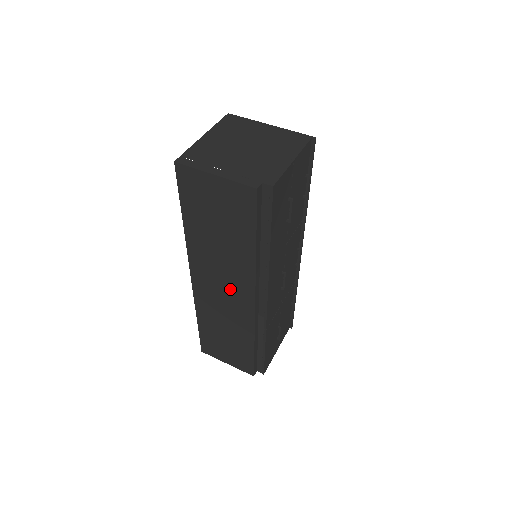
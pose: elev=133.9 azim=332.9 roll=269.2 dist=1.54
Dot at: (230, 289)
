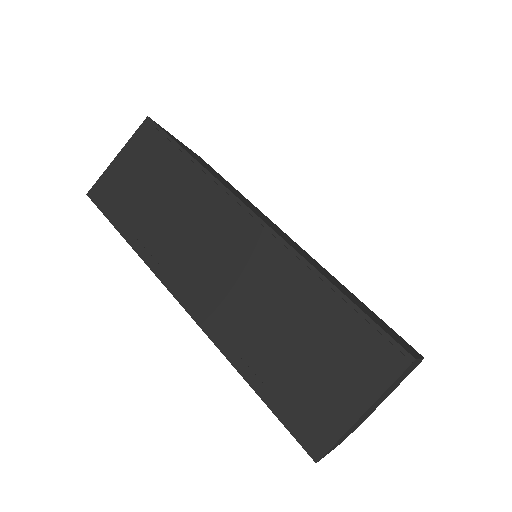
Dot at: occluded
